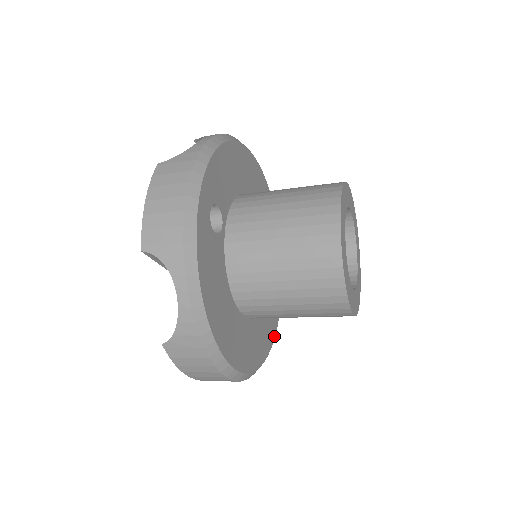
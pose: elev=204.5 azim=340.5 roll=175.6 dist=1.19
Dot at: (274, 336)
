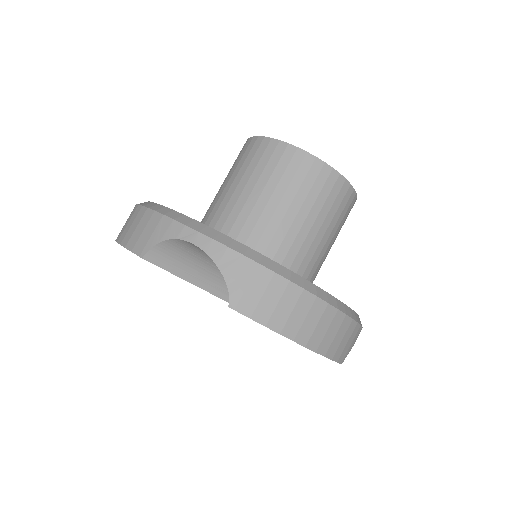
Dot at: occluded
